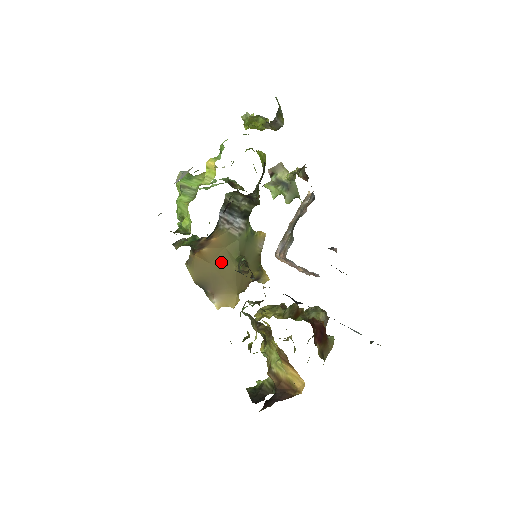
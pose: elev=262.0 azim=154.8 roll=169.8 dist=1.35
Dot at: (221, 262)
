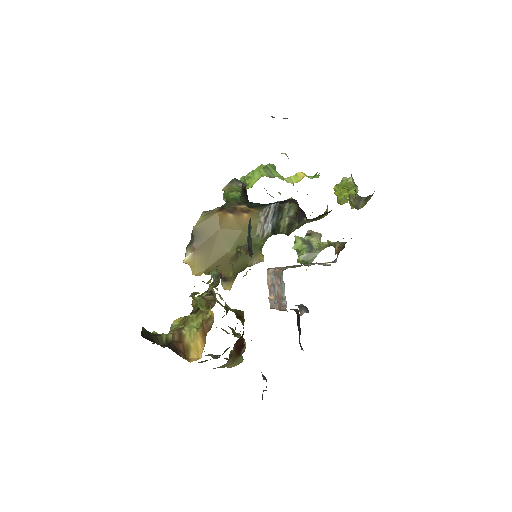
Dot at: (227, 236)
